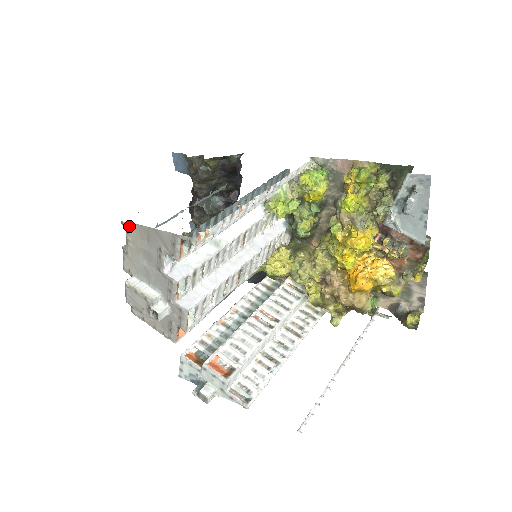
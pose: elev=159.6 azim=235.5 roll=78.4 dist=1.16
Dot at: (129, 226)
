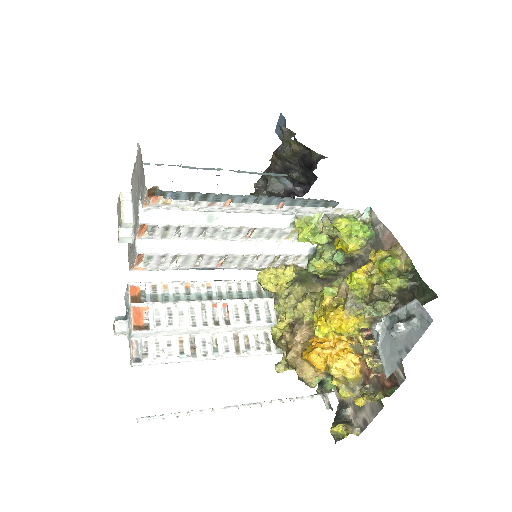
Dot at: (139, 149)
